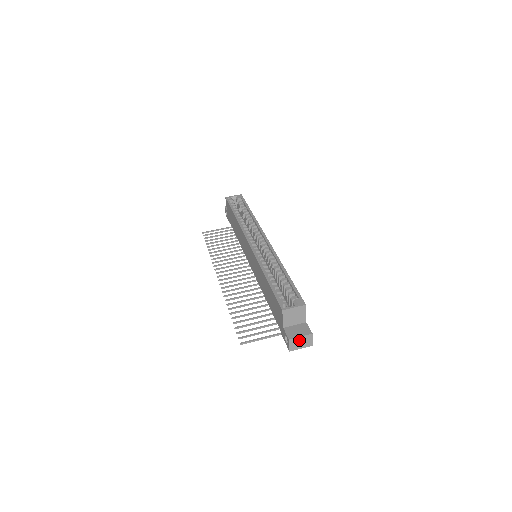
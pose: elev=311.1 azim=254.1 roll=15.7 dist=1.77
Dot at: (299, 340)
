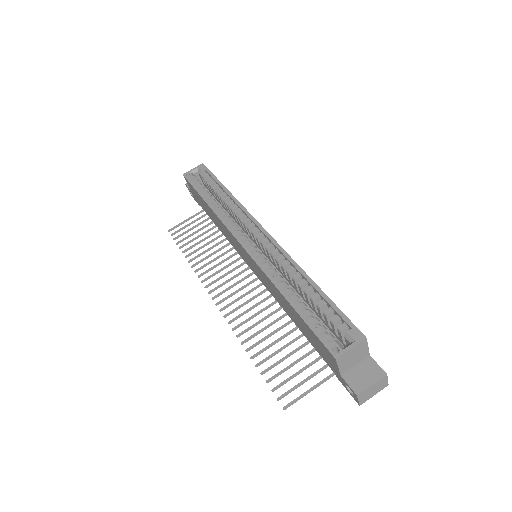
Dot at: (370, 389)
